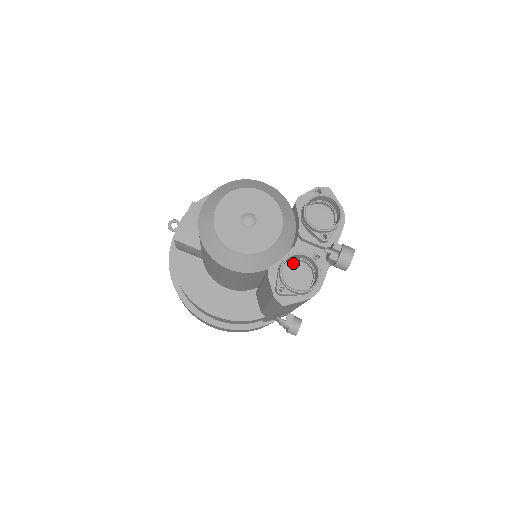
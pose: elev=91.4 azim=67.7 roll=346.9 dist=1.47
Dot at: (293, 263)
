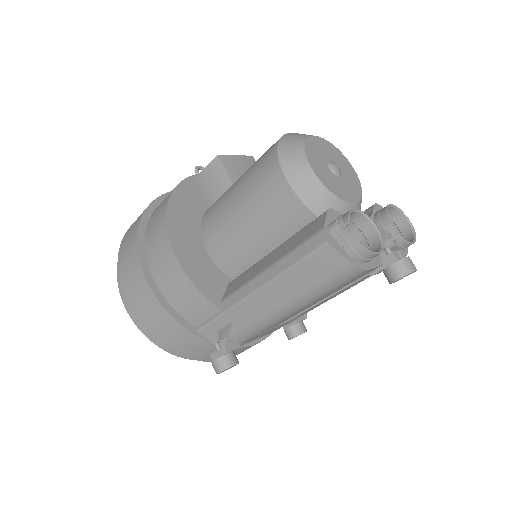
Dot at: occluded
